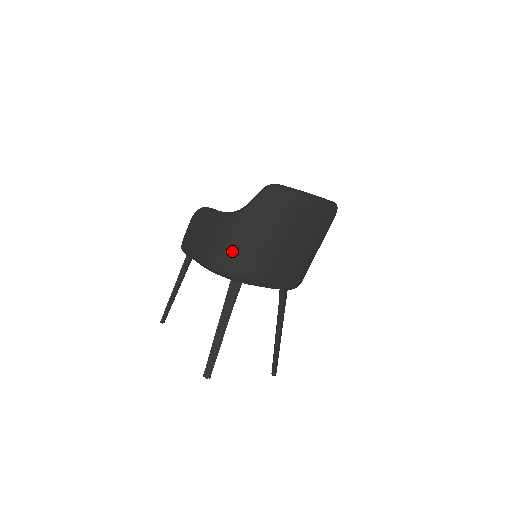
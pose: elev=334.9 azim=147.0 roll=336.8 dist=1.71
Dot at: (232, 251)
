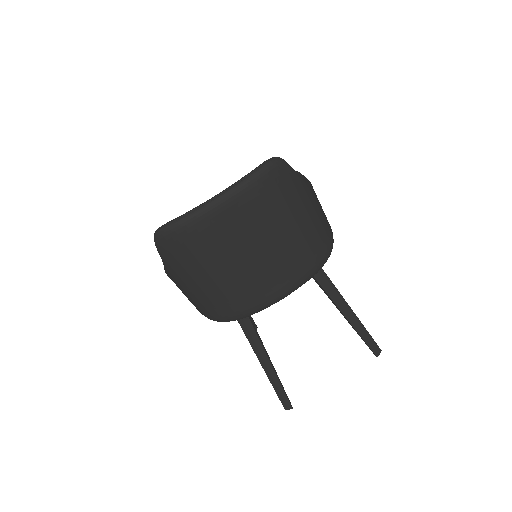
Dot at: (200, 303)
